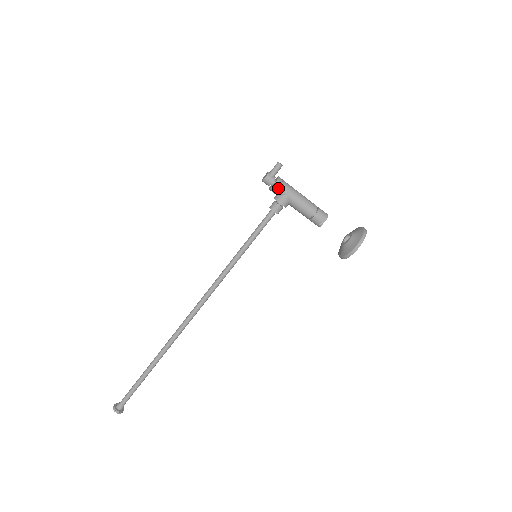
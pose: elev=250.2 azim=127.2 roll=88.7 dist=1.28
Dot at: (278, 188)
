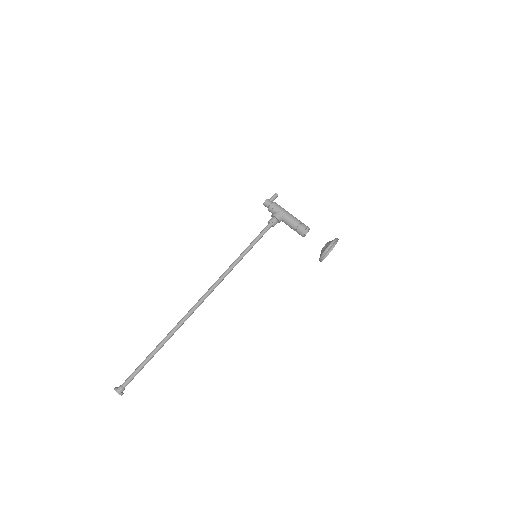
Dot at: (274, 206)
